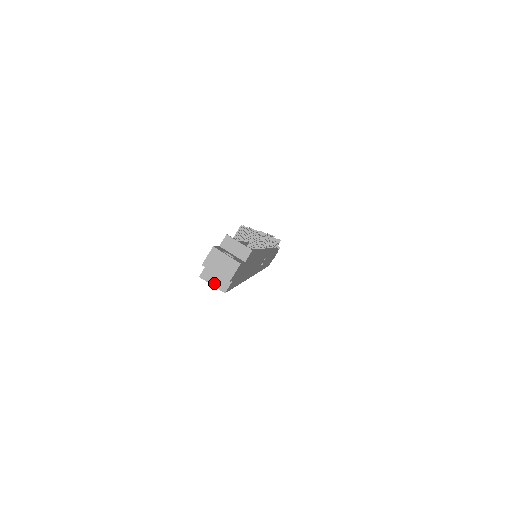
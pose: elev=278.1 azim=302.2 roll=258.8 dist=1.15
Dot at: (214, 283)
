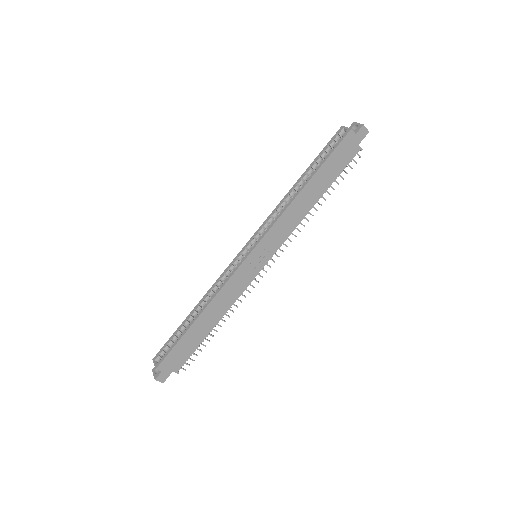
Dot at: (348, 128)
